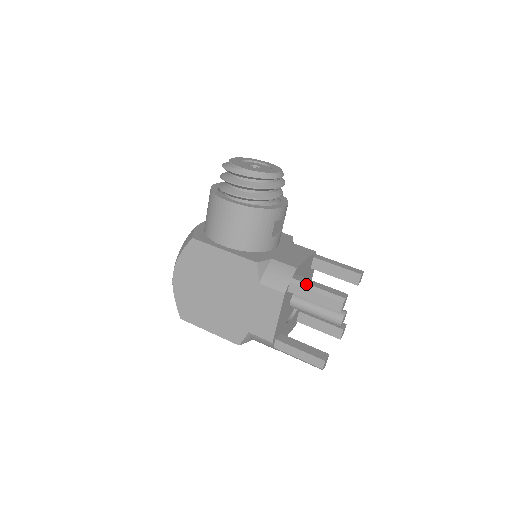
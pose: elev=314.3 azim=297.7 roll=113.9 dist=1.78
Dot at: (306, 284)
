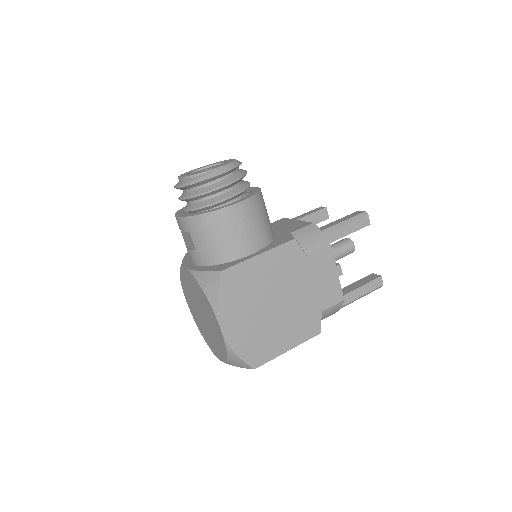
Dot at: (335, 226)
